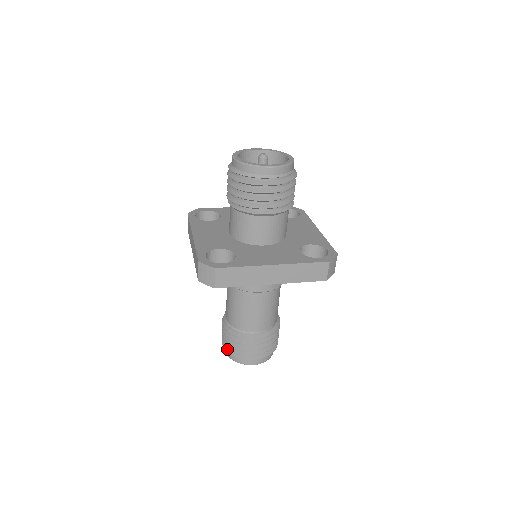
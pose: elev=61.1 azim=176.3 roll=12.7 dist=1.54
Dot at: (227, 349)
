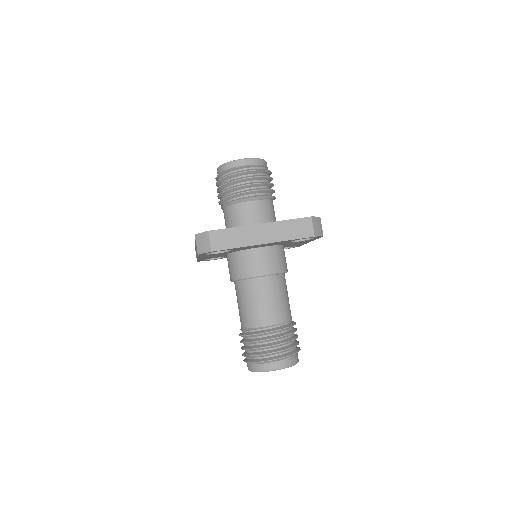
Dot at: (248, 360)
